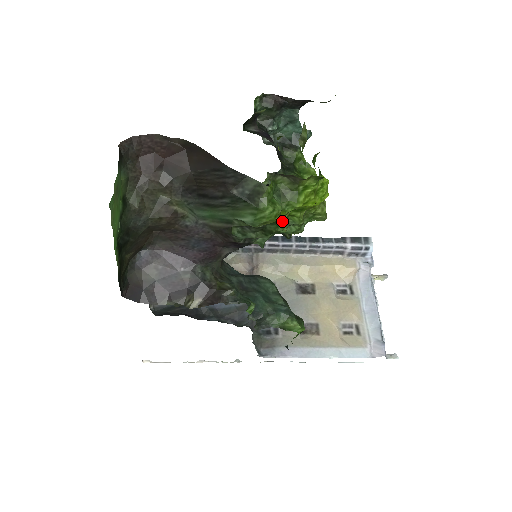
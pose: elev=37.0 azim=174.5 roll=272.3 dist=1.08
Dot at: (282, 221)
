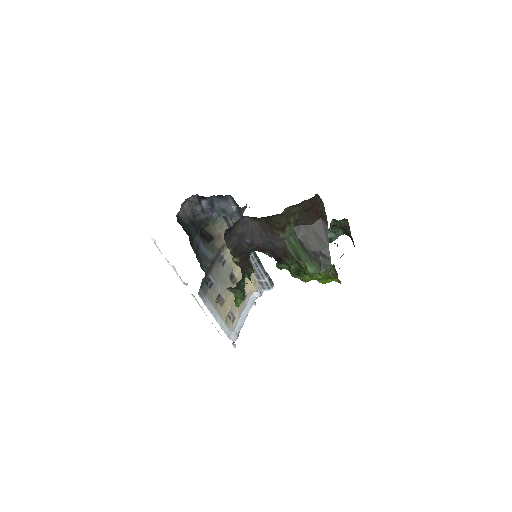
Dot at: occluded
